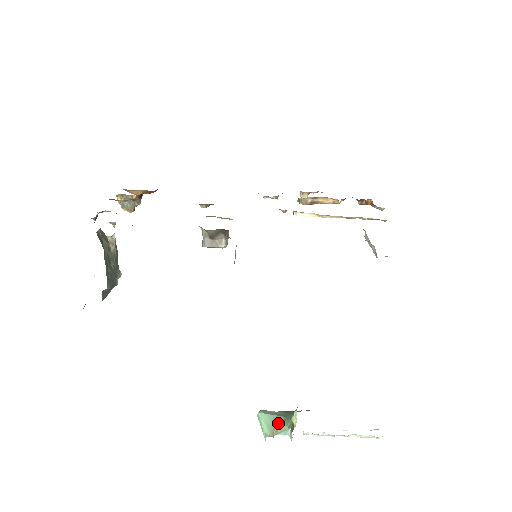
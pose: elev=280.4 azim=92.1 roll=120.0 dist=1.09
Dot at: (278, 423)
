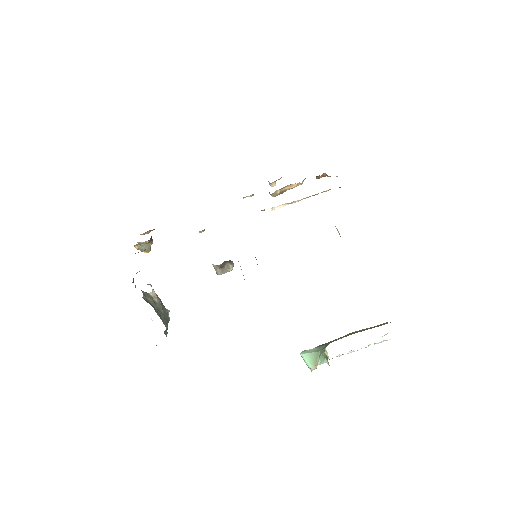
Dot at: (316, 358)
